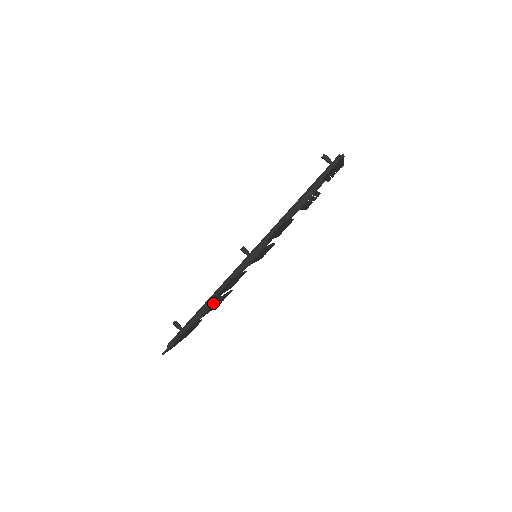
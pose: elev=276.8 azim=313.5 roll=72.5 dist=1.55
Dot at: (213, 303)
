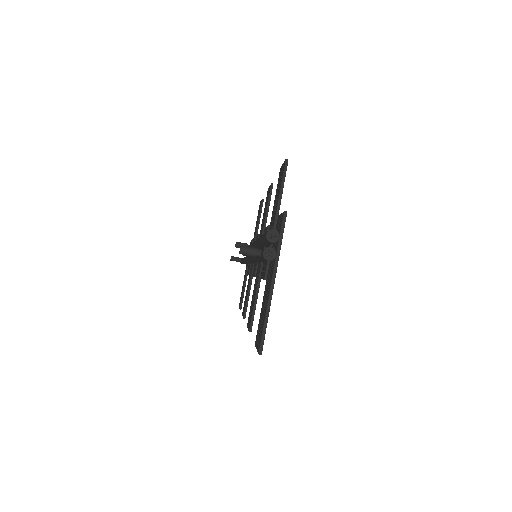
Dot at: occluded
